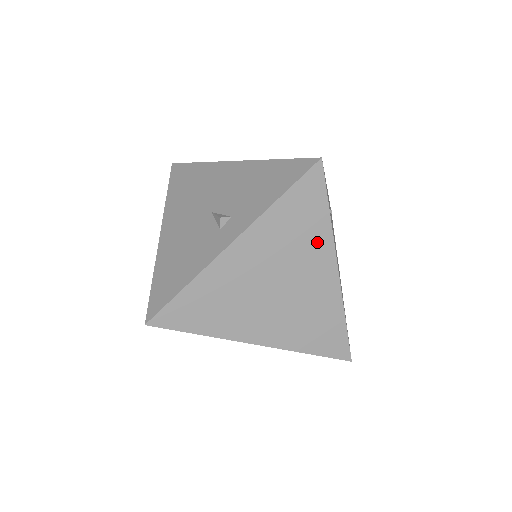
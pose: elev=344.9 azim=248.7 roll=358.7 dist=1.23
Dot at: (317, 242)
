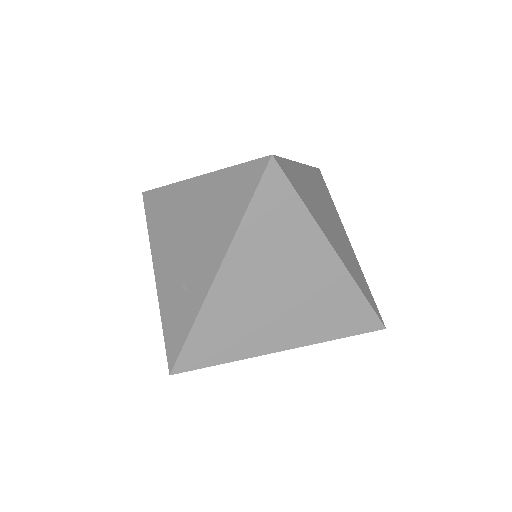
Dot at: (334, 211)
